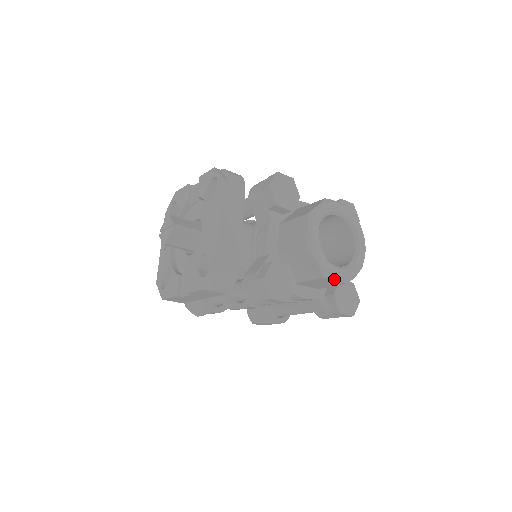
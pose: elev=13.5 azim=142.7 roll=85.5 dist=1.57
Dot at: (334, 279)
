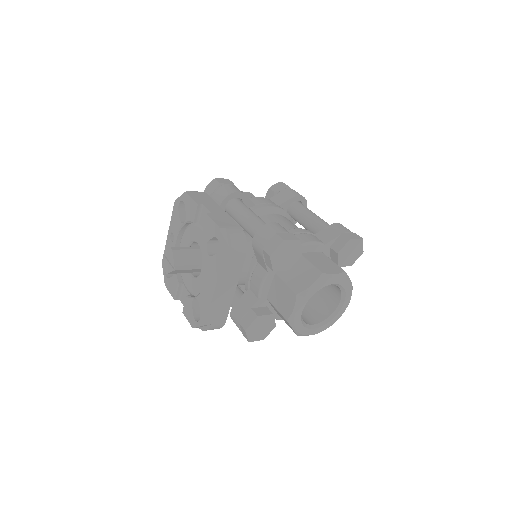
Dot at: (307, 335)
